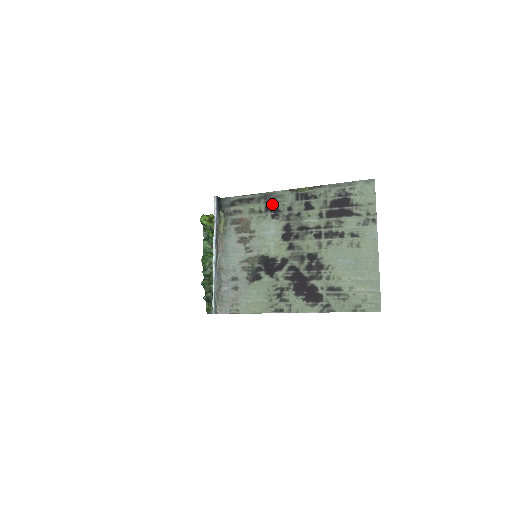
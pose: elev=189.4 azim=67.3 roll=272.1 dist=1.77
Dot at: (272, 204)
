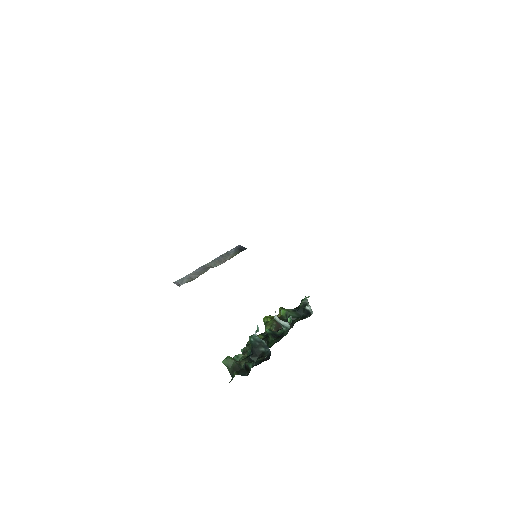
Dot at: occluded
